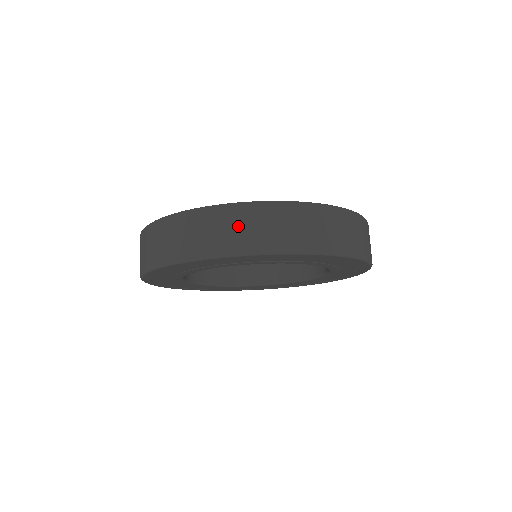
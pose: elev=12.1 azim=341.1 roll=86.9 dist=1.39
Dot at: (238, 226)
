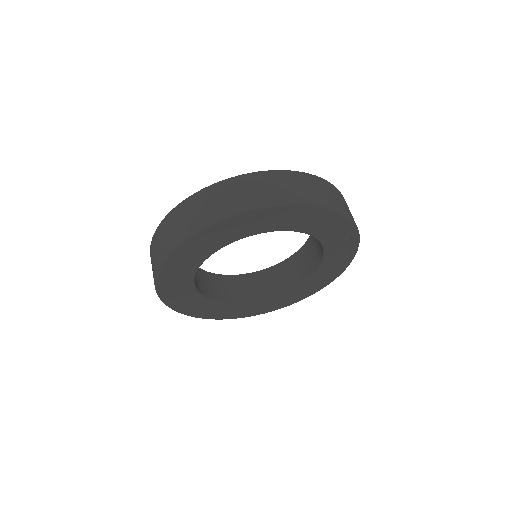
Dot at: (320, 188)
